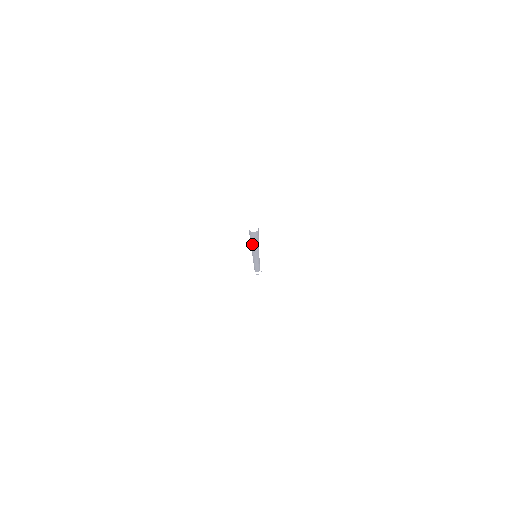
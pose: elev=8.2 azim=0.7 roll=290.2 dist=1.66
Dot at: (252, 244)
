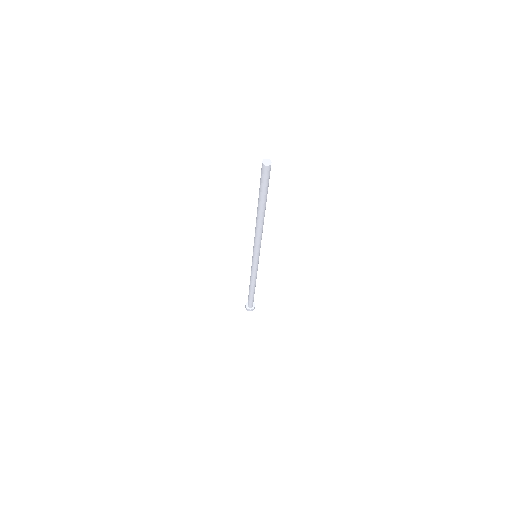
Dot at: (258, 206)
